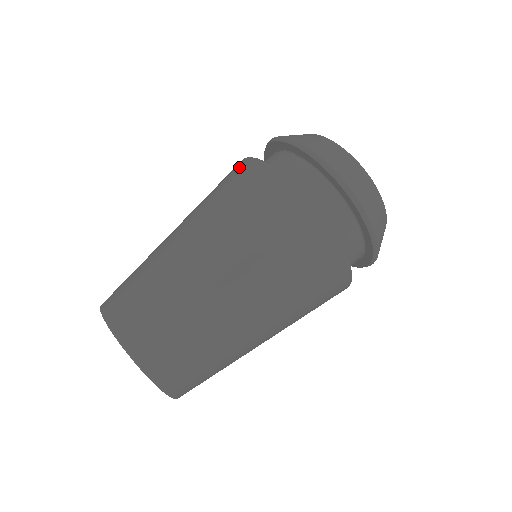
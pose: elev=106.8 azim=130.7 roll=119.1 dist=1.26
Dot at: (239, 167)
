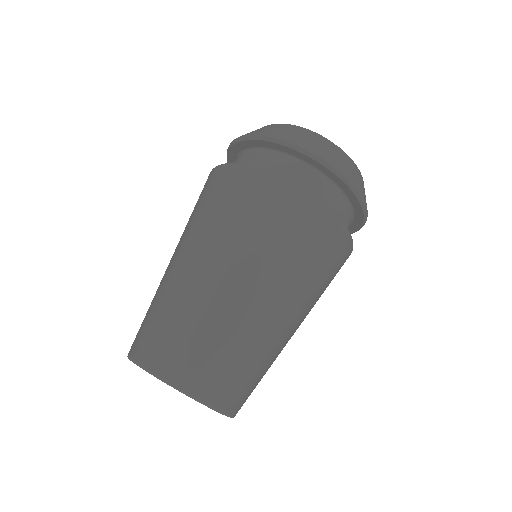
Dot at: occluded
